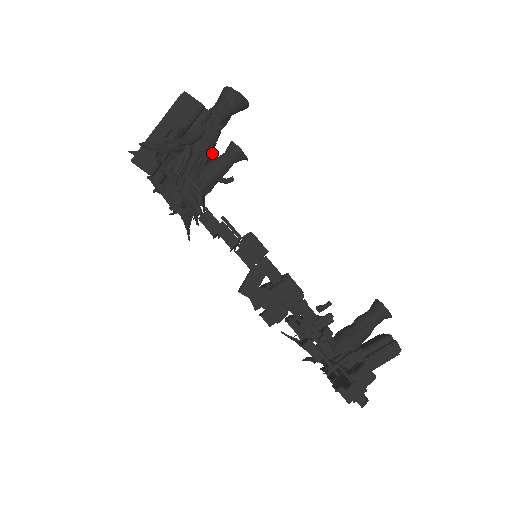
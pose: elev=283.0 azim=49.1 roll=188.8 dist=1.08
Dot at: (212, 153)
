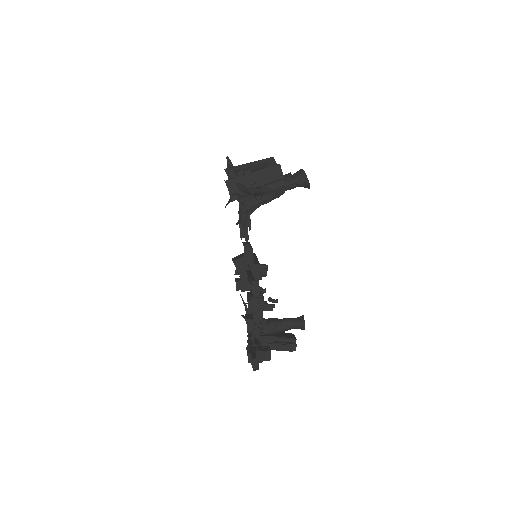
Dot at: occluded
